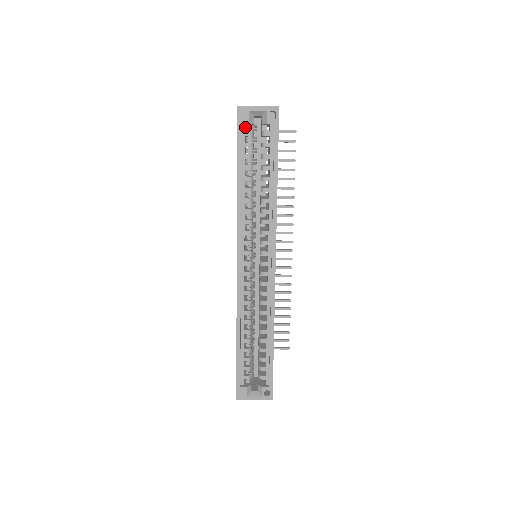
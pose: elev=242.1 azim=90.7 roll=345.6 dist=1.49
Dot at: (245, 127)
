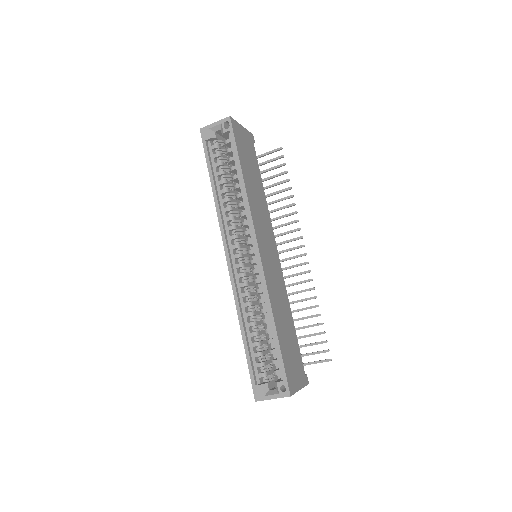
Dot at: occluded
